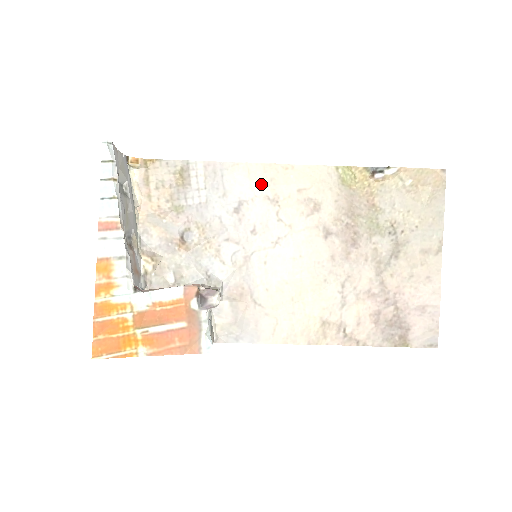
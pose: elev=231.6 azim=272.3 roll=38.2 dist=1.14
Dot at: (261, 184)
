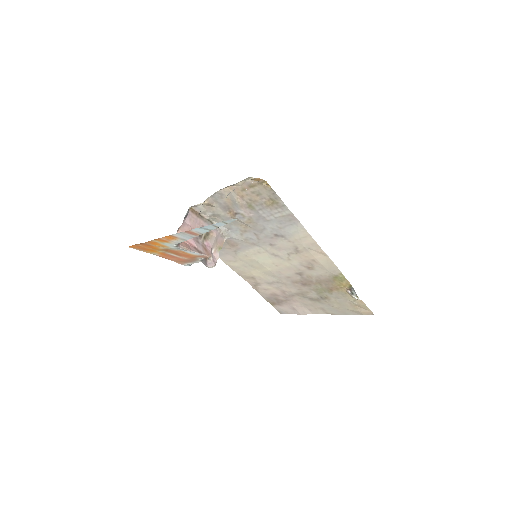
Dot at: (302, 244)
